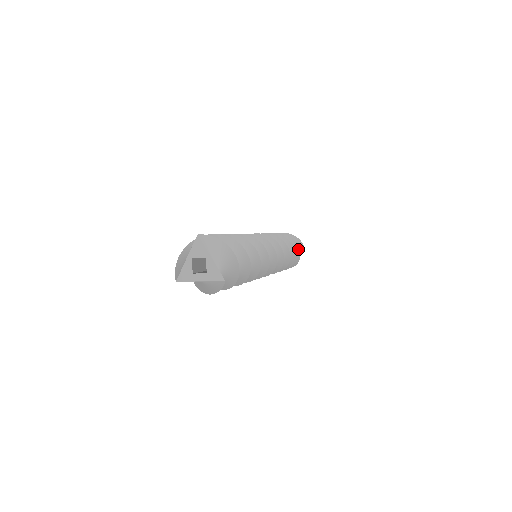
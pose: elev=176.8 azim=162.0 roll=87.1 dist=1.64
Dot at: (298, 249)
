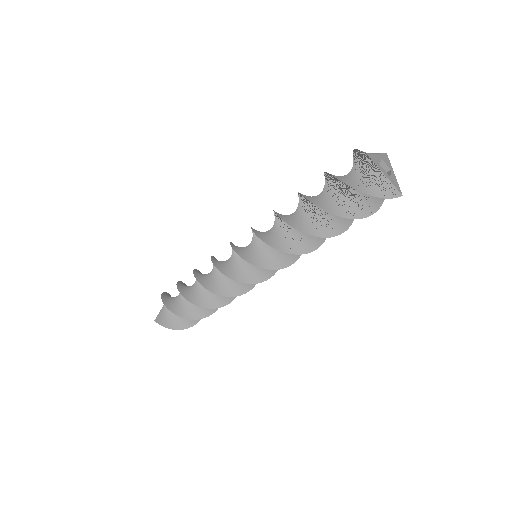
Dot at: occluded
